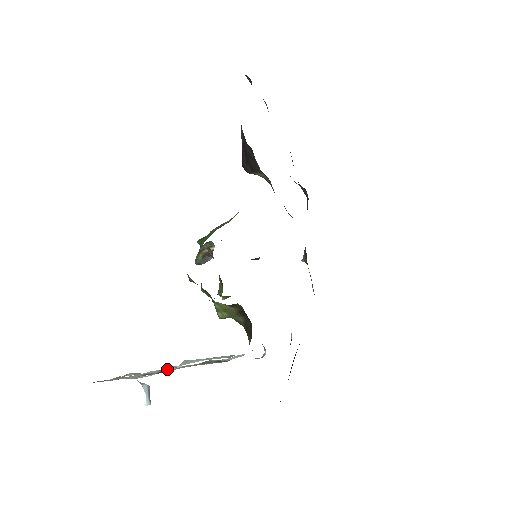
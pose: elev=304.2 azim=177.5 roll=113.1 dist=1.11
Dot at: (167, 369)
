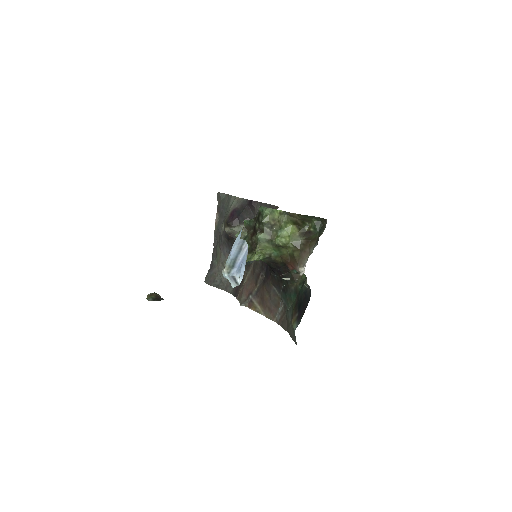
Dot at: occluded
